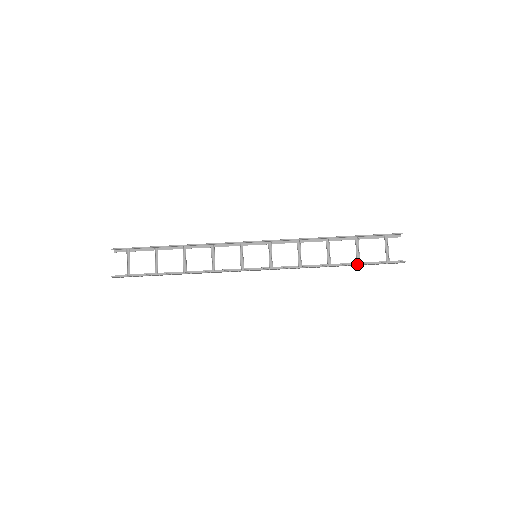
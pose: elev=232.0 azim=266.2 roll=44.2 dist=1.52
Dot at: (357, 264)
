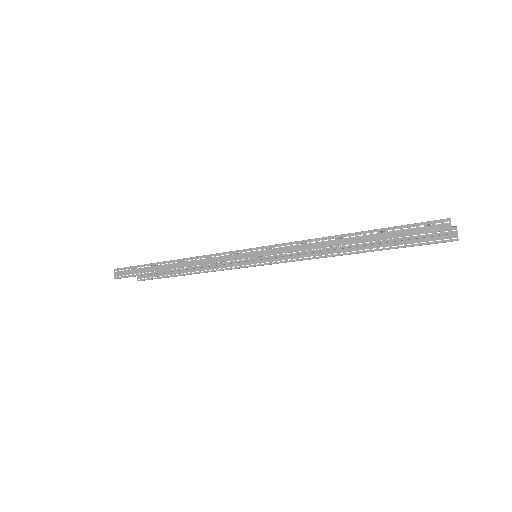
Dot at: occluded
